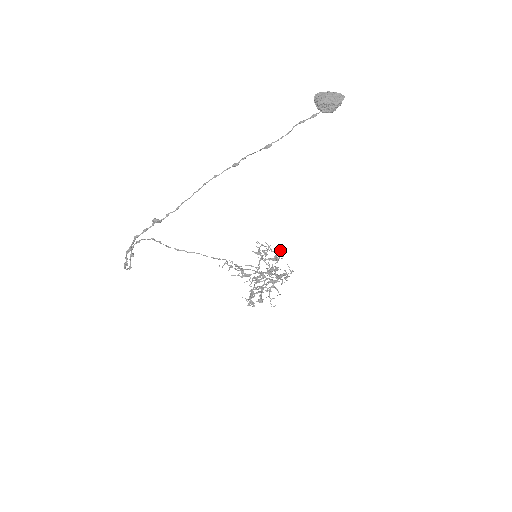
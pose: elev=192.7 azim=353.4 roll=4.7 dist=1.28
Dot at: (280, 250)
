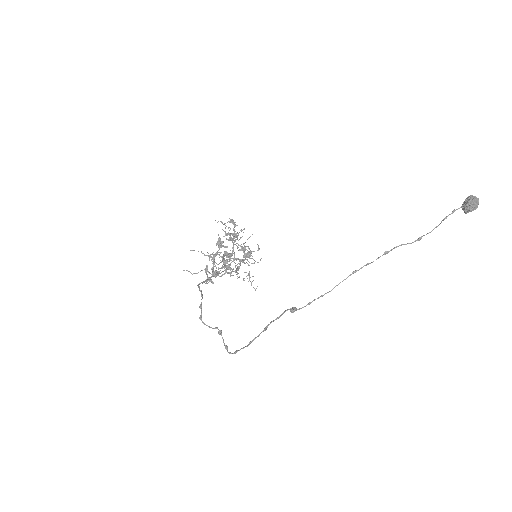
Dot at: (234, 223)
